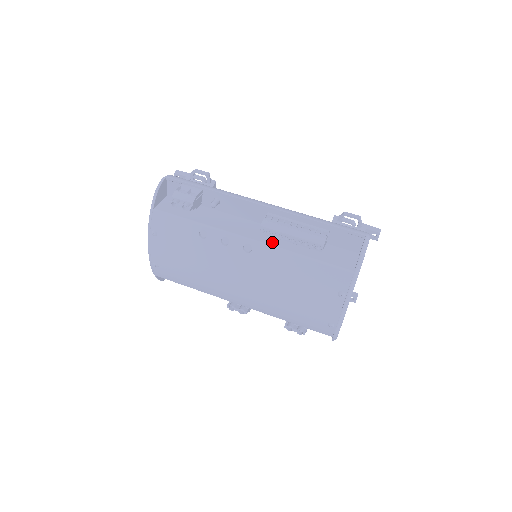
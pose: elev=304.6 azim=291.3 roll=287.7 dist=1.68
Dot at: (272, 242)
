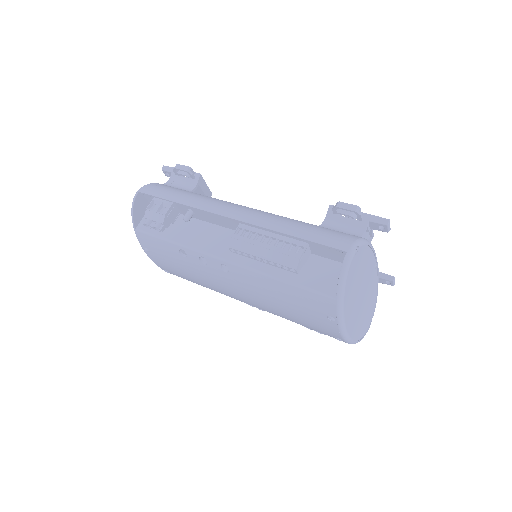
Dot at: (247, 261)
